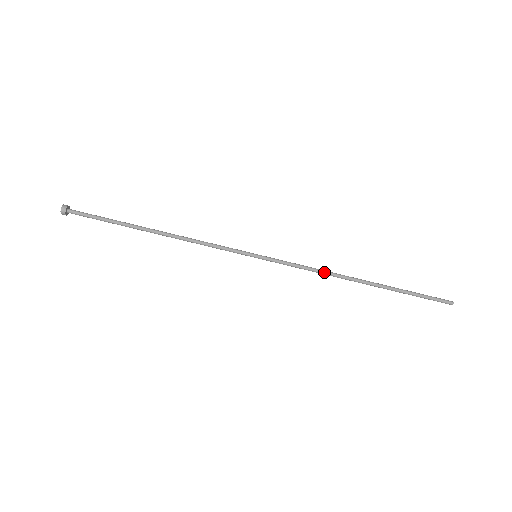
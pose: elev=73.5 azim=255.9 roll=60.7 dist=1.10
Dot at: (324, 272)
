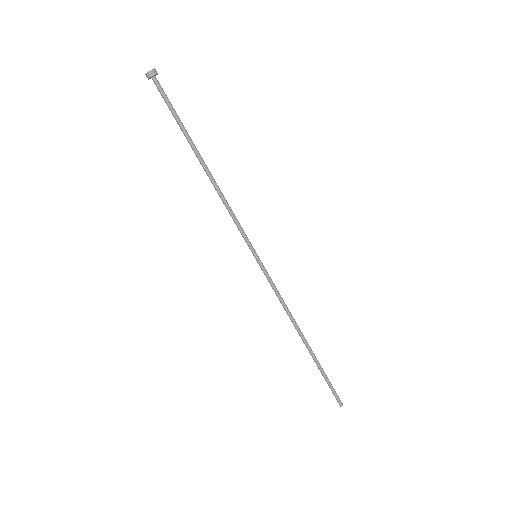
Dot at: occluded
